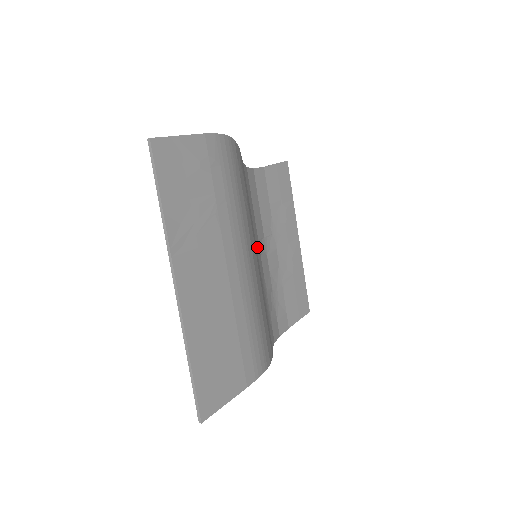
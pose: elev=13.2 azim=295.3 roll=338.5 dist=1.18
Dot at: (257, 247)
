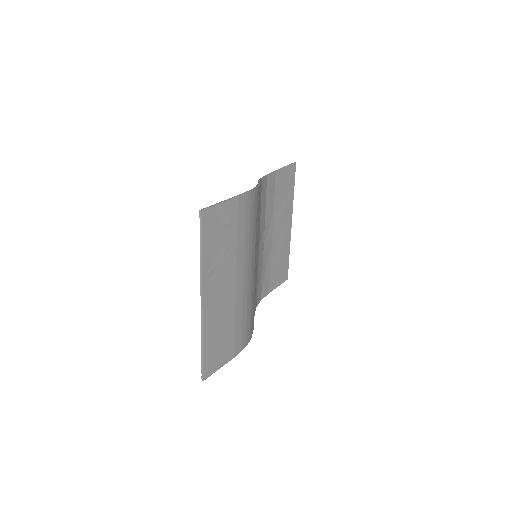
Dot at: (258, 243)
